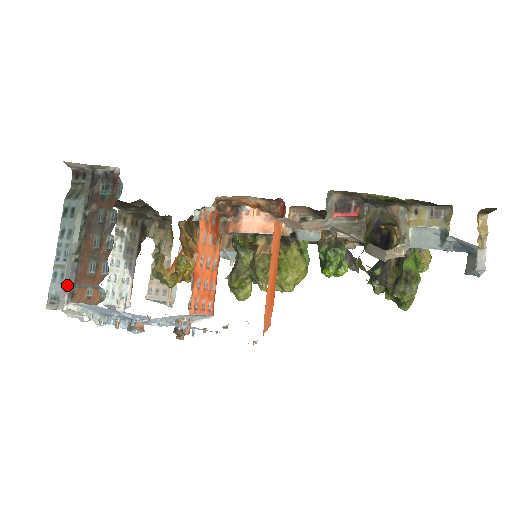
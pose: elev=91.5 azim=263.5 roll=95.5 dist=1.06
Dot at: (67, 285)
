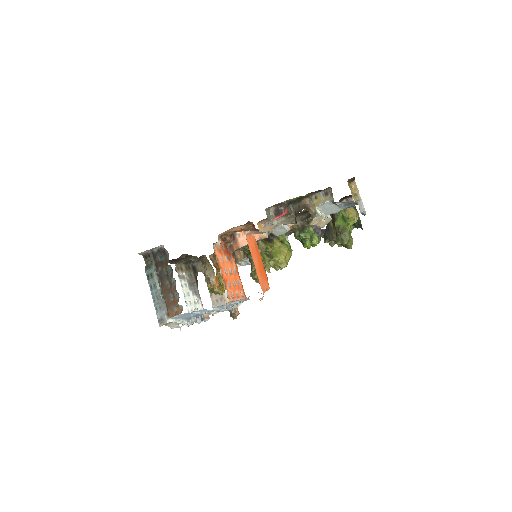
Dot at: (164, 311)
